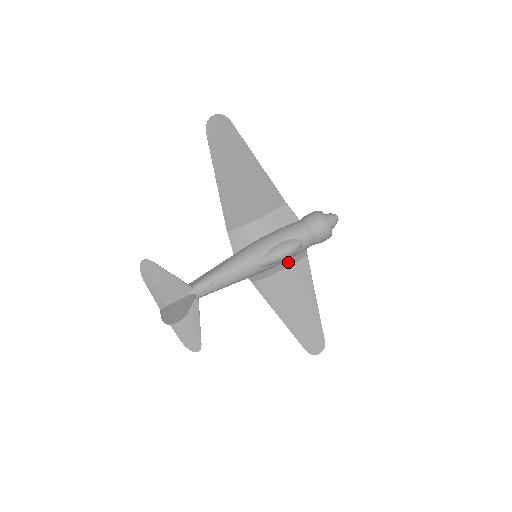
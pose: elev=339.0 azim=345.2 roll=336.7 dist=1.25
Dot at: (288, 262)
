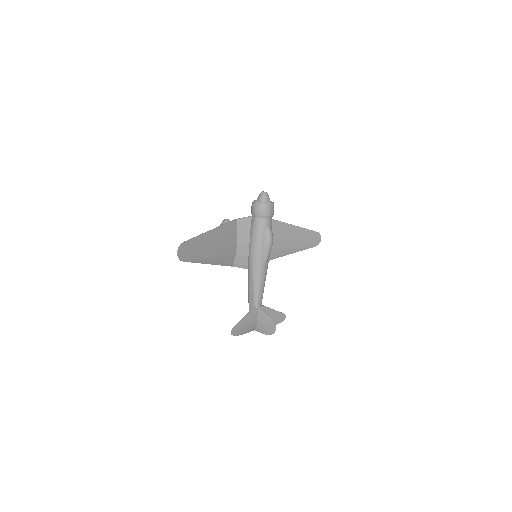
Dot at: occluded
